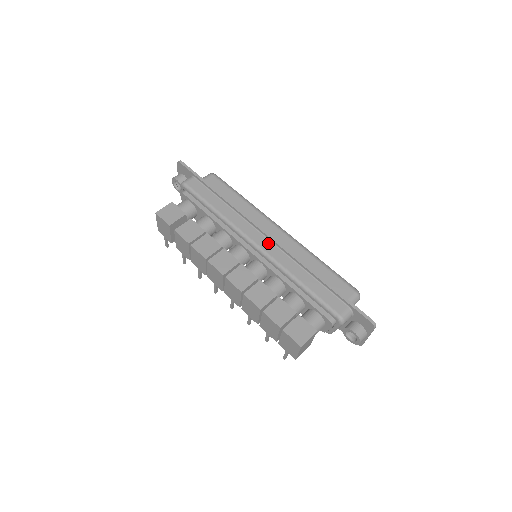
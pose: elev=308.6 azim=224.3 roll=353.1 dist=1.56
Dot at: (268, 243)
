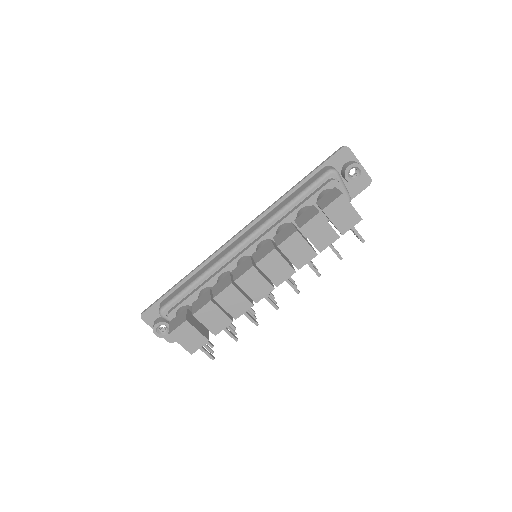
Dot at: (246, 233)
